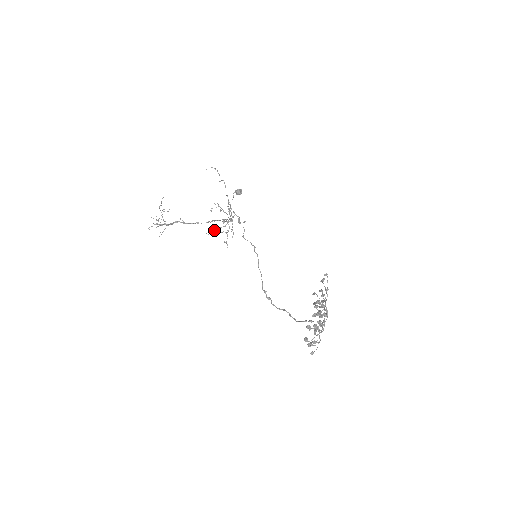
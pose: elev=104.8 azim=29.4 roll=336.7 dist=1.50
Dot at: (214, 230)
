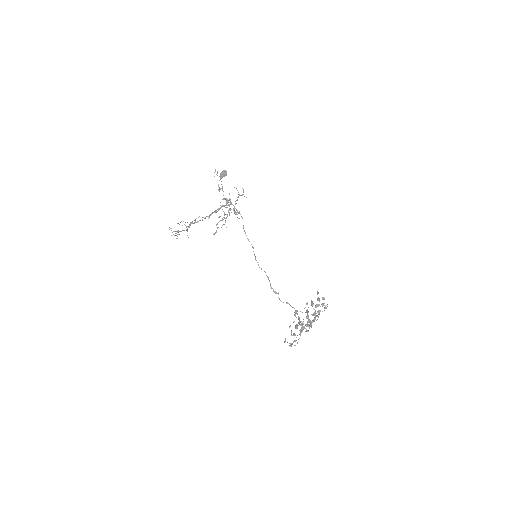
Dot at: occluded
